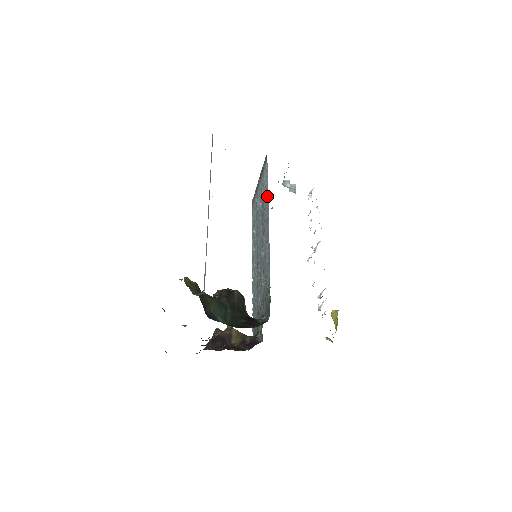
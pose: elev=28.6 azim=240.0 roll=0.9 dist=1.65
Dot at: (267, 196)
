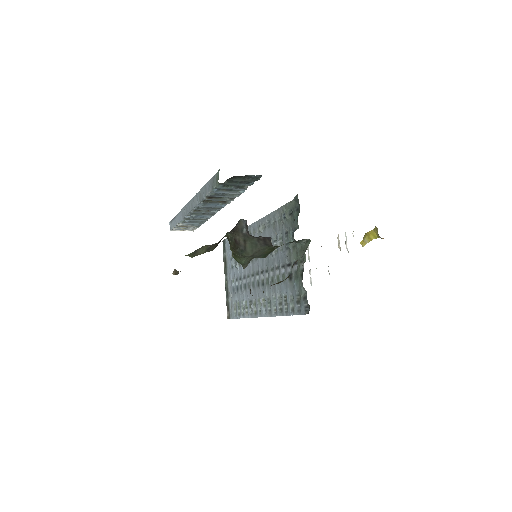
Dot at: occluded
